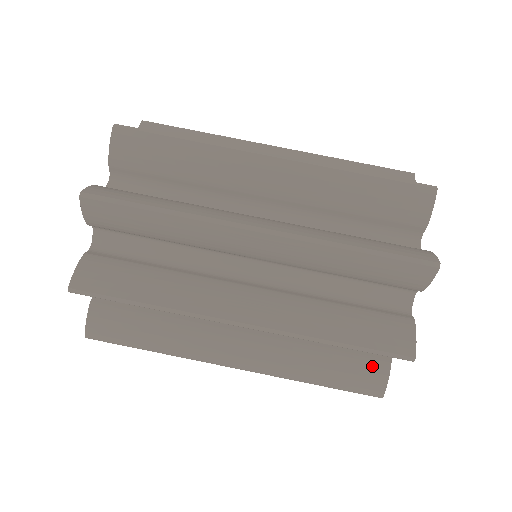
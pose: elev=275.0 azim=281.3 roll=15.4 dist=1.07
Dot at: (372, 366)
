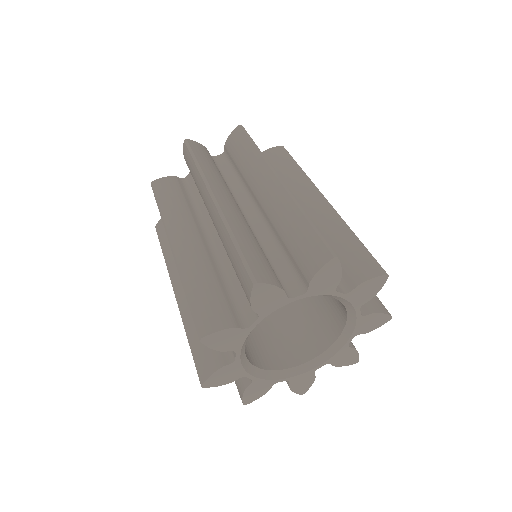
Dot at: (214, 356)
